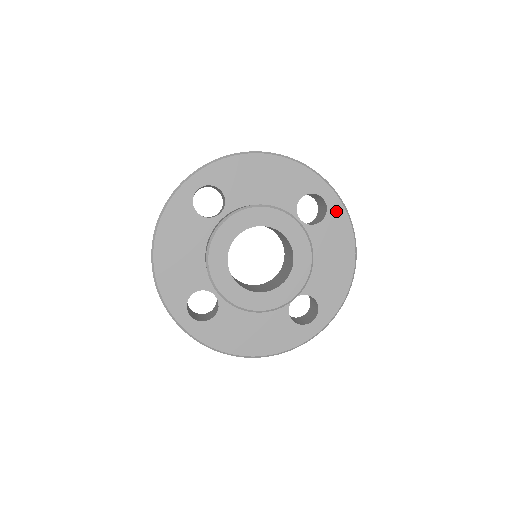
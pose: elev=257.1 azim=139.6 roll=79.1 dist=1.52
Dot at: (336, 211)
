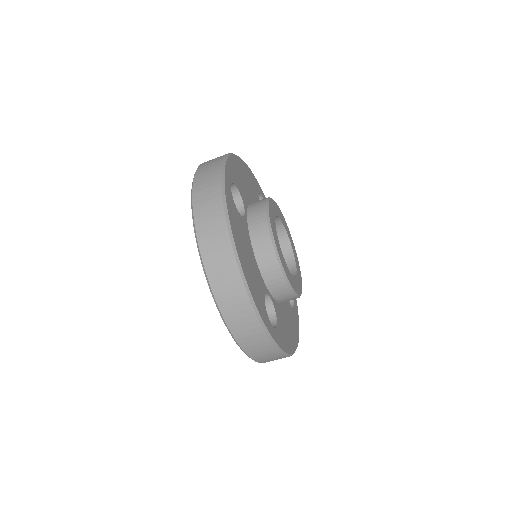
Dot at: (296, 317)
